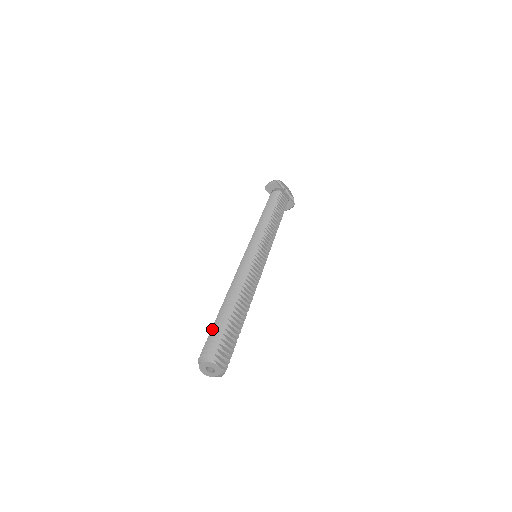
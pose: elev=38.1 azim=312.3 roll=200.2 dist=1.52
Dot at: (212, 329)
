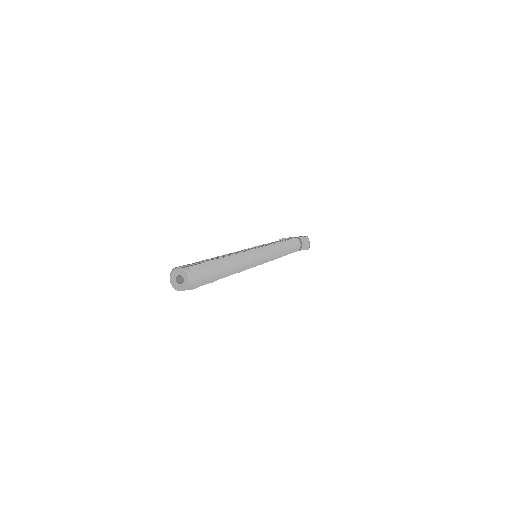
Dot at: occluded
